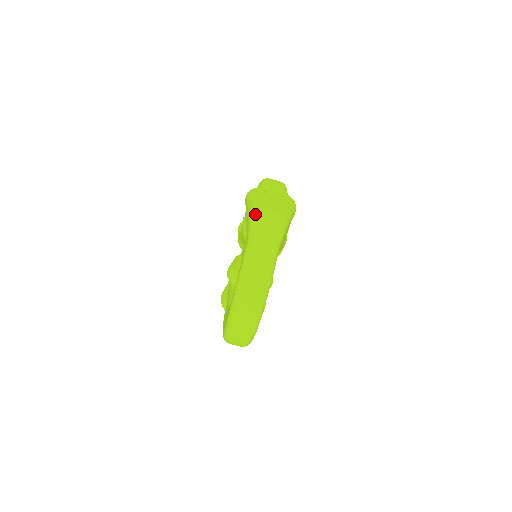
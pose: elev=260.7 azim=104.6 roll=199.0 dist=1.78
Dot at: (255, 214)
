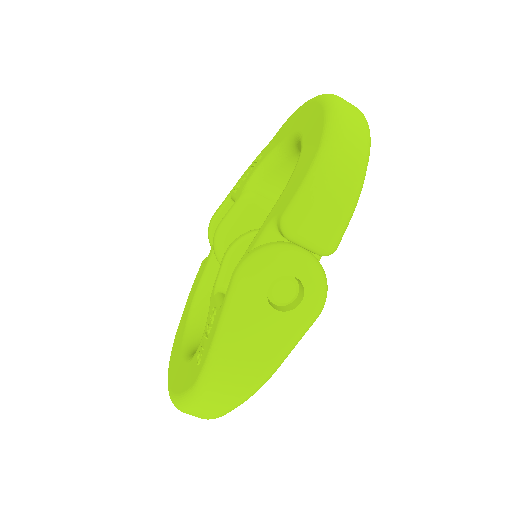
Dot at: (213, 372)
